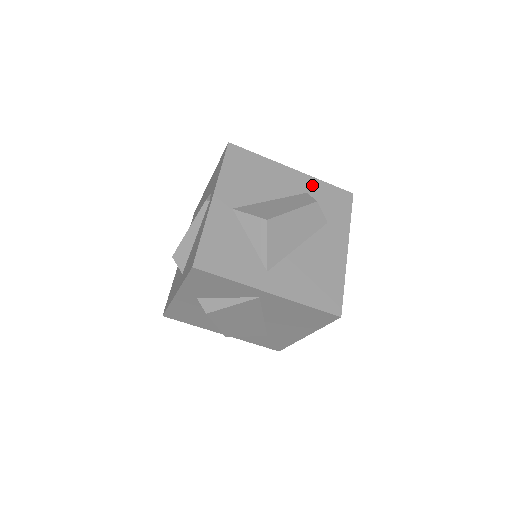
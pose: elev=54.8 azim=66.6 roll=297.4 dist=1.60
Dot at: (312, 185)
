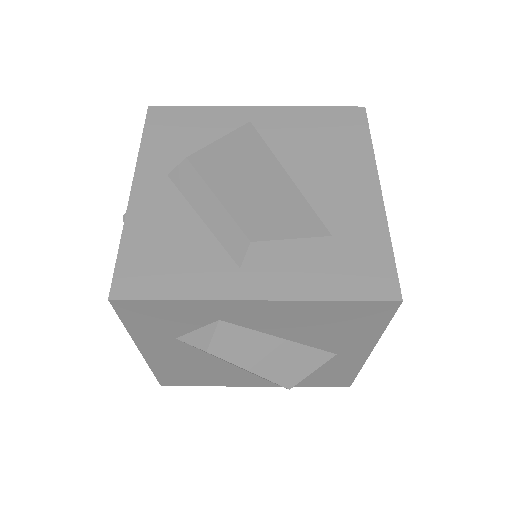
Dot at: occluded
